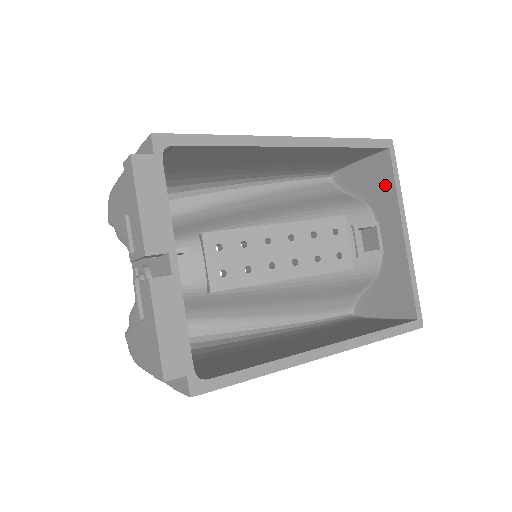
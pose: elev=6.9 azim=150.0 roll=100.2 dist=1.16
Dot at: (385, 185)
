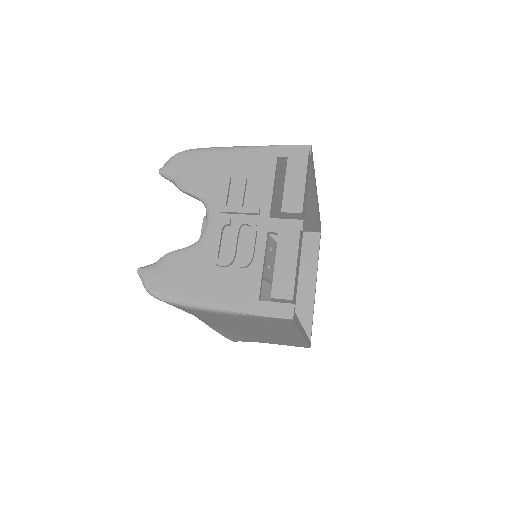
Dot at: (311, 252)
